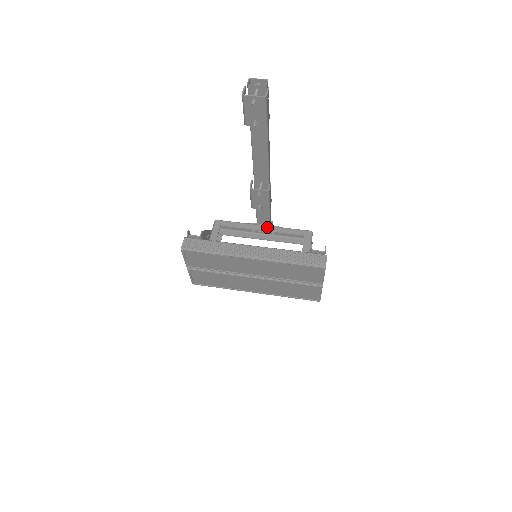
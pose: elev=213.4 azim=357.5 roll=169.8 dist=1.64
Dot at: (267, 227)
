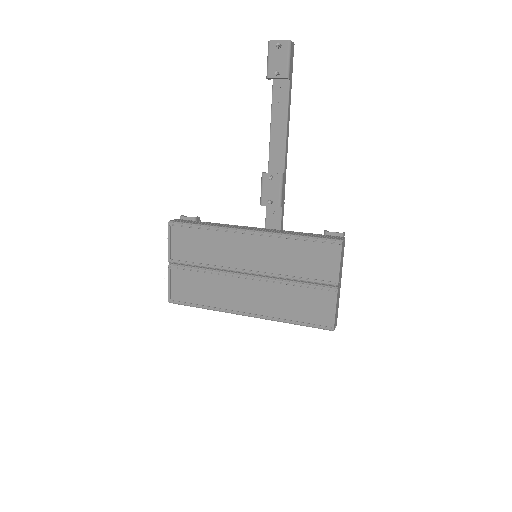
Dot at: occluded
